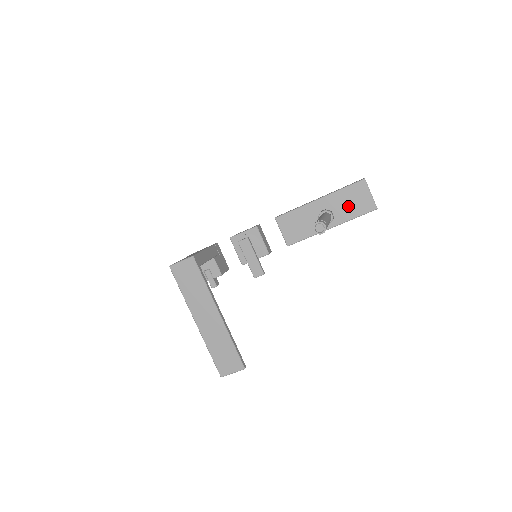
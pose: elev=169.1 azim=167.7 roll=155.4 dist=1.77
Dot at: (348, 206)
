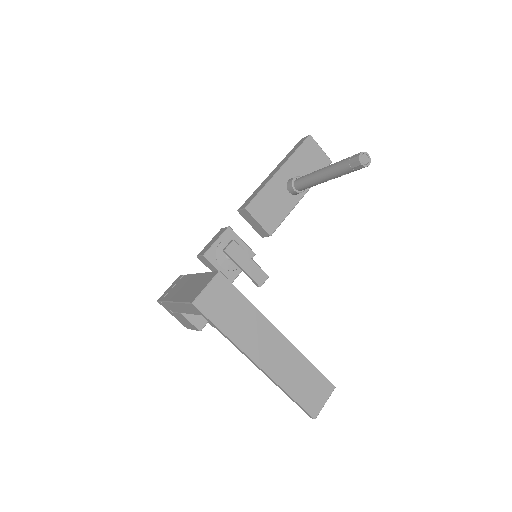
Dot at: (308, 167)
